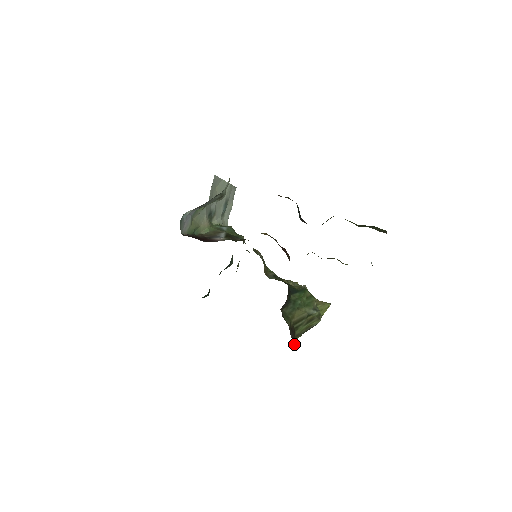
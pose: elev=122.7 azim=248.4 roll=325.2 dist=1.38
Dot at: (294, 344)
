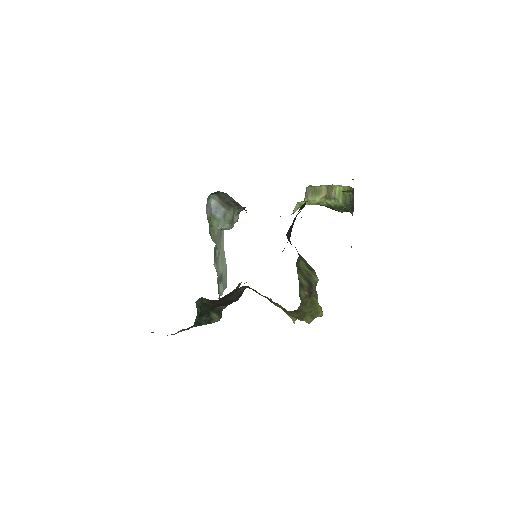
Dot at: occluded
